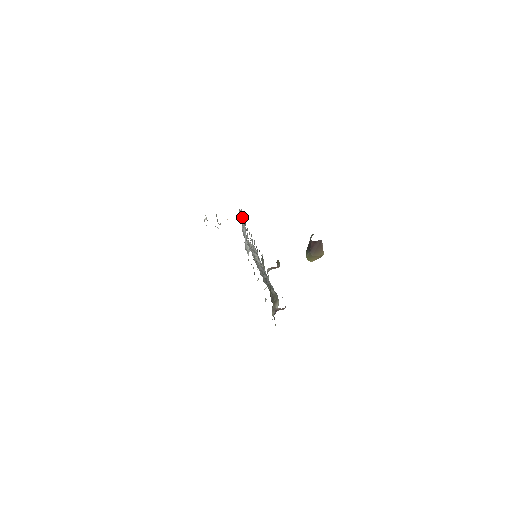
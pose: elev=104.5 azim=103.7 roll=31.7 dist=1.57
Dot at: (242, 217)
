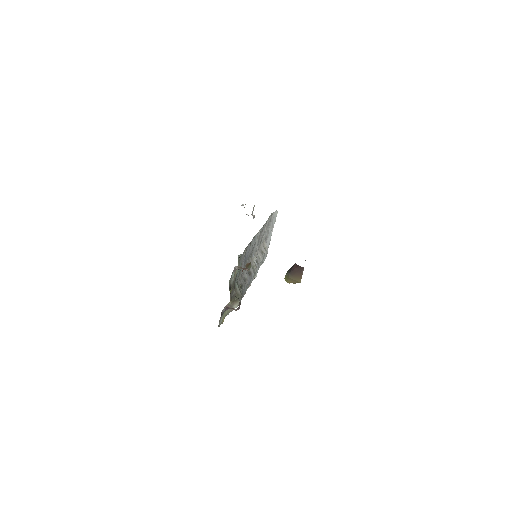
Dot at: (275, 219)
